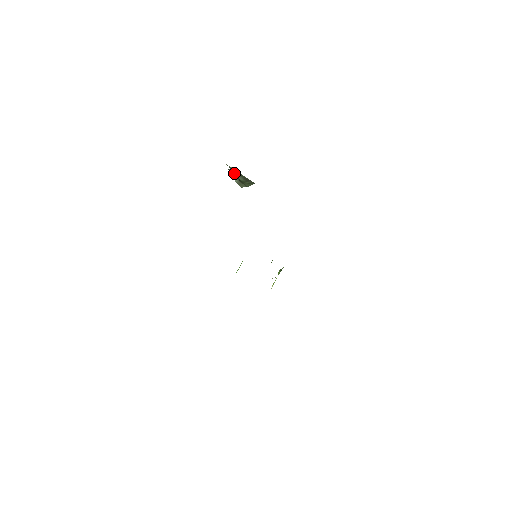
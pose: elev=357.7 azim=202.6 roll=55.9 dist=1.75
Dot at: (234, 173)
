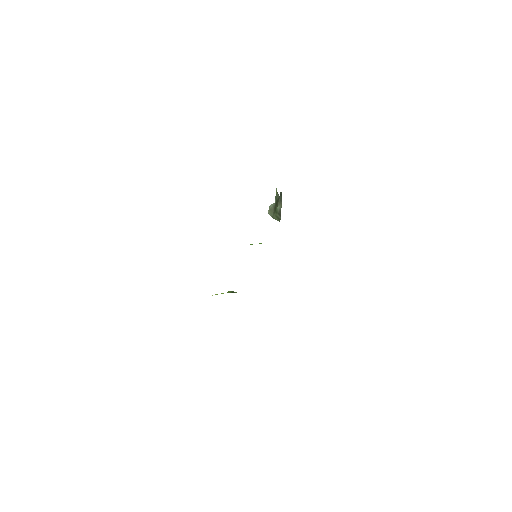
Dot at: (281, 199)
